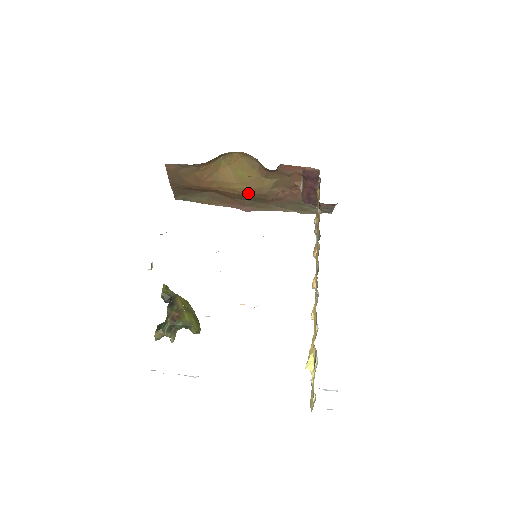
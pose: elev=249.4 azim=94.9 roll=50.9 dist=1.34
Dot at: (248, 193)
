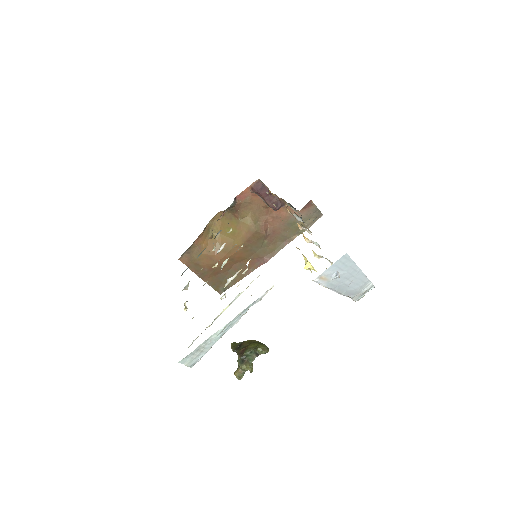
Dot at: (246, 241)
